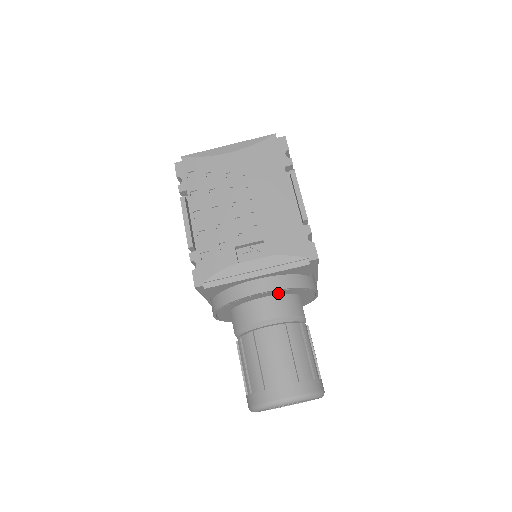
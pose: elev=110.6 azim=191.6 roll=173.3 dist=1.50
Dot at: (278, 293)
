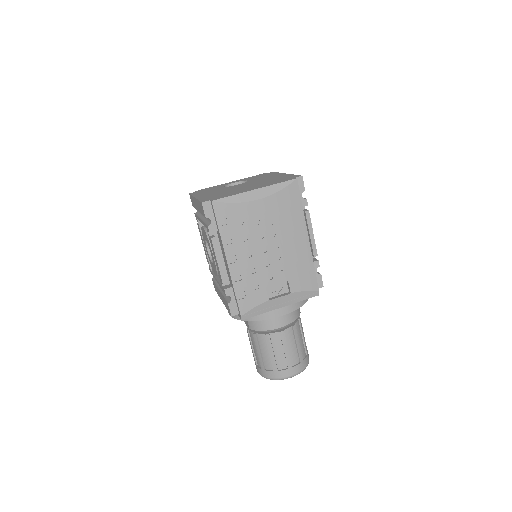
Dot at: occluded
